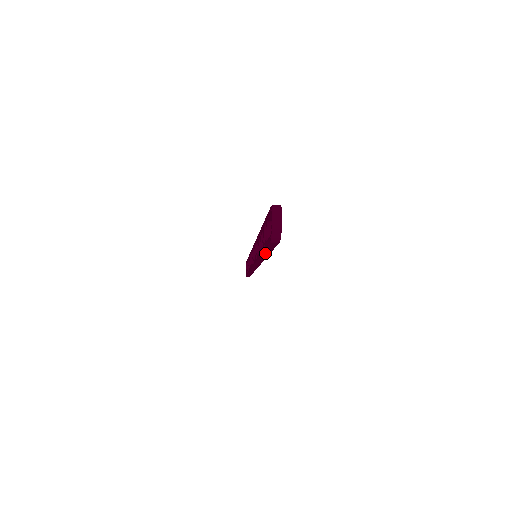
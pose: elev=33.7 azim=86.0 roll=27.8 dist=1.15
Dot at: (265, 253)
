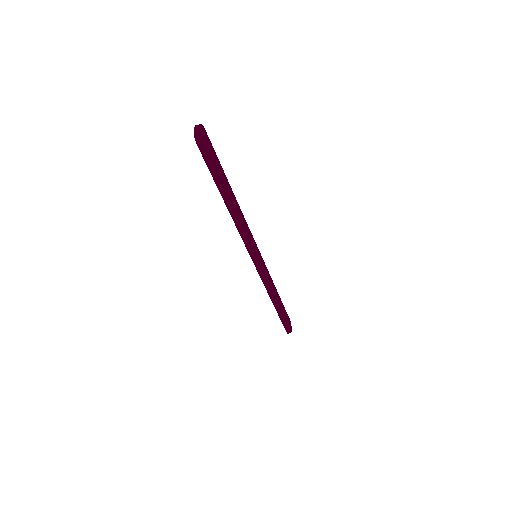
Dot at: (219, 188)
